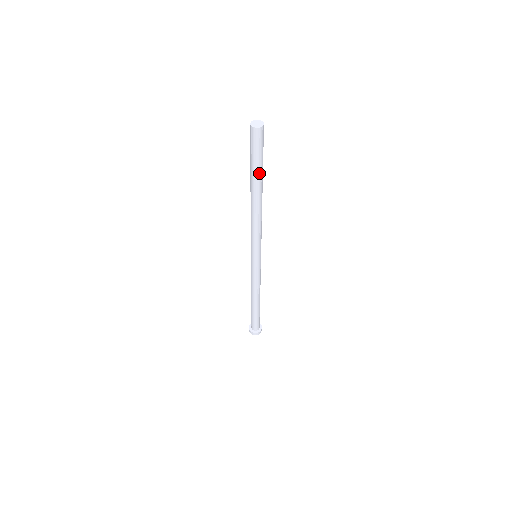
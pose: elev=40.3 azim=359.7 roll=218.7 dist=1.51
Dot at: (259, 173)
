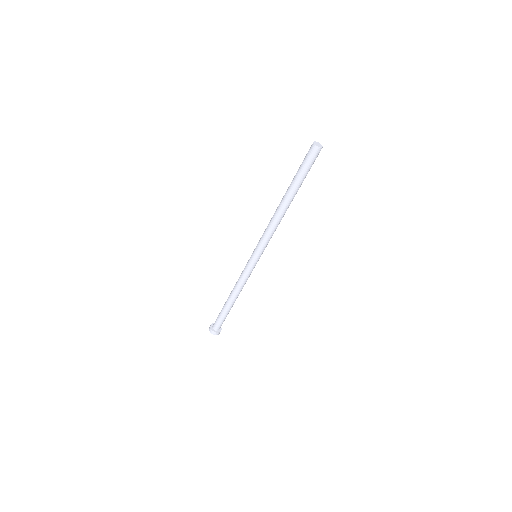
Dot at: (297, 182)
